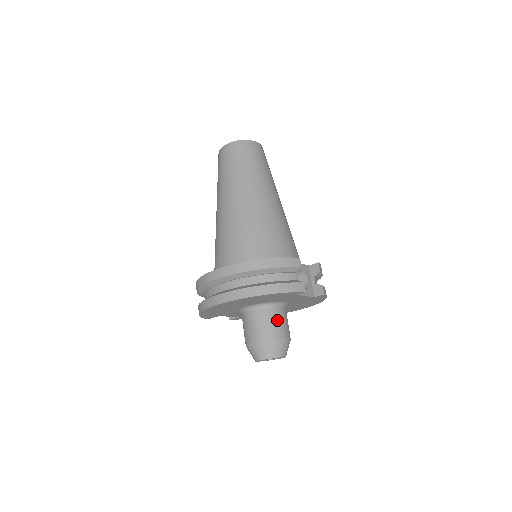
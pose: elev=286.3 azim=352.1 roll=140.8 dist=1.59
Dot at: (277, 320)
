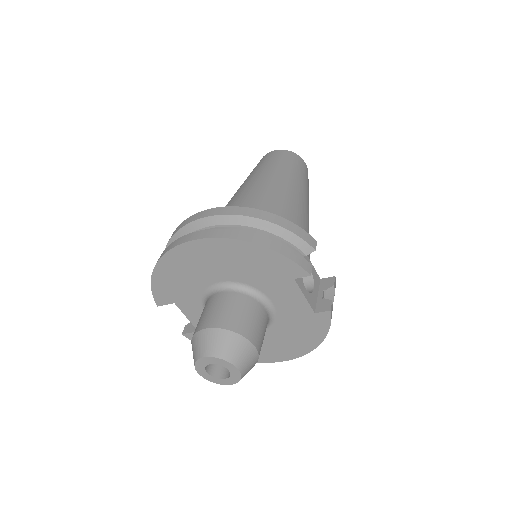
Dot at: (253, 315)
